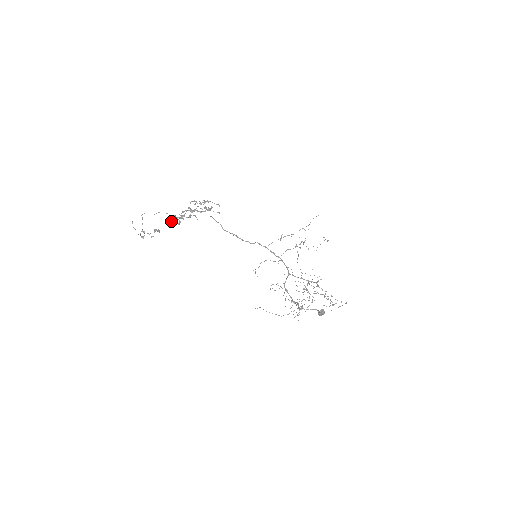
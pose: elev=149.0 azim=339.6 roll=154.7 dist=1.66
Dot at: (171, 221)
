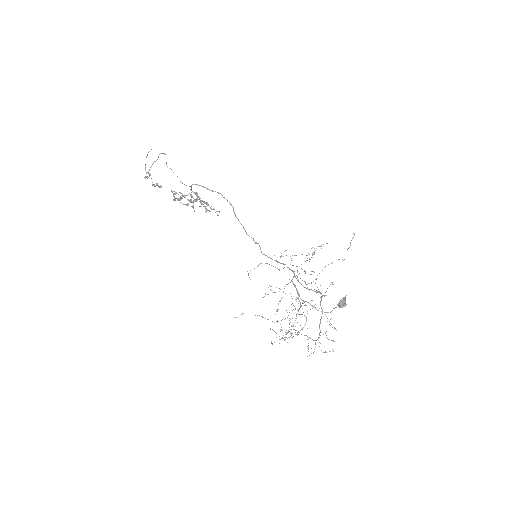
Dot at: (173, 191)
